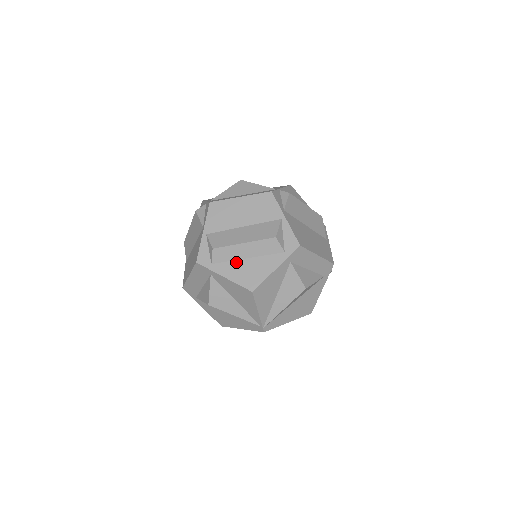
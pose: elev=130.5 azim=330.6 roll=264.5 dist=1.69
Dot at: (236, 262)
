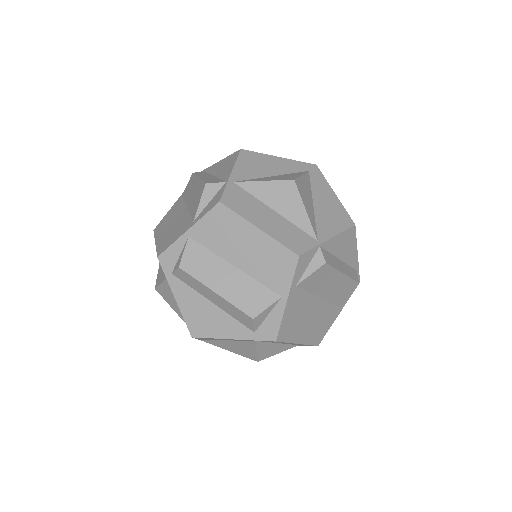
Dot at: (198, 295)
